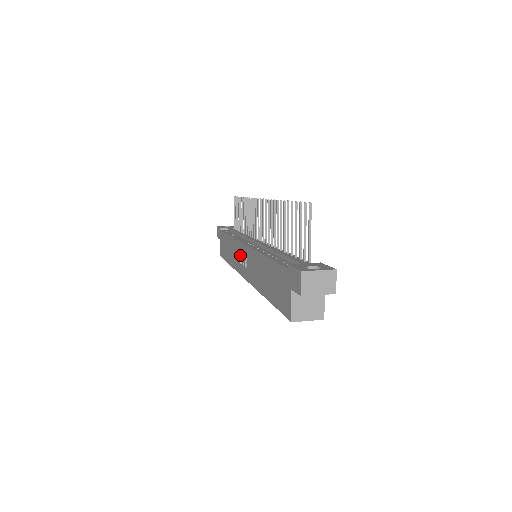
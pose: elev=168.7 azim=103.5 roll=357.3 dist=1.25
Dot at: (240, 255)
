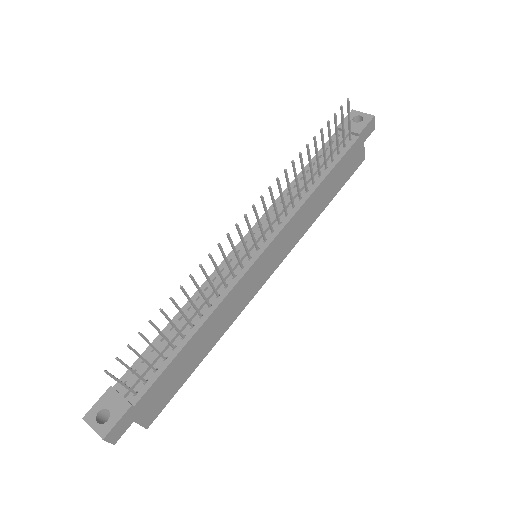
Dot at: occluded
